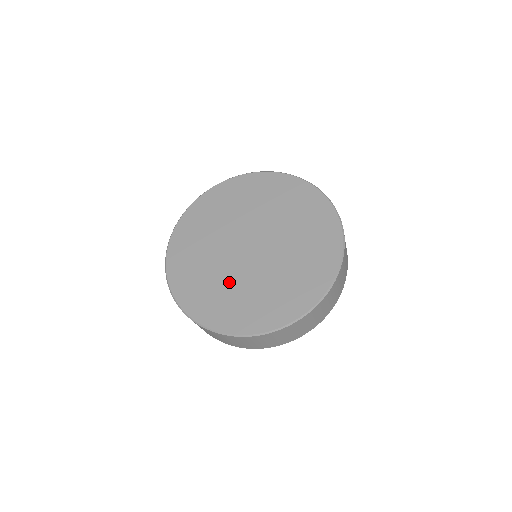
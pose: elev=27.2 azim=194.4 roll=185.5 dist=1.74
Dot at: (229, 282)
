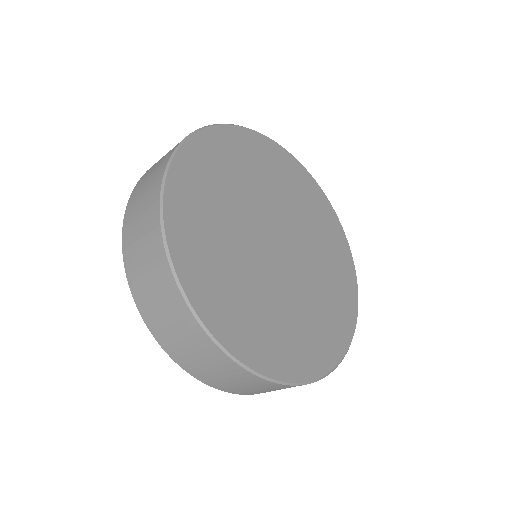
Dot at: (231, 223)
